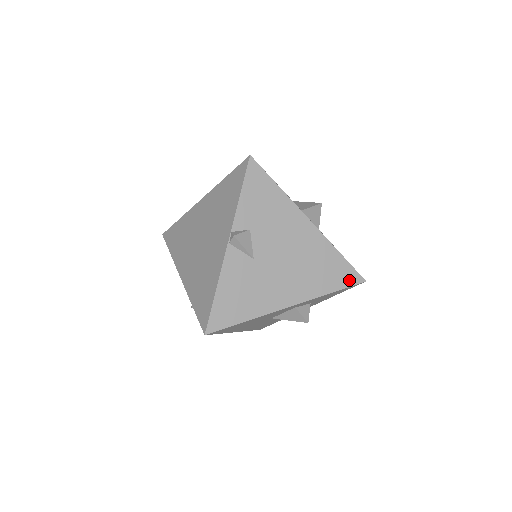
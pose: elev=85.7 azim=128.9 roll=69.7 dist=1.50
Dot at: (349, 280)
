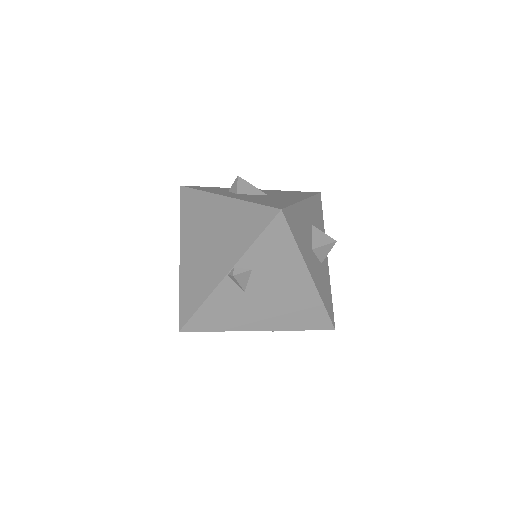
Dot at: (321, 326)
